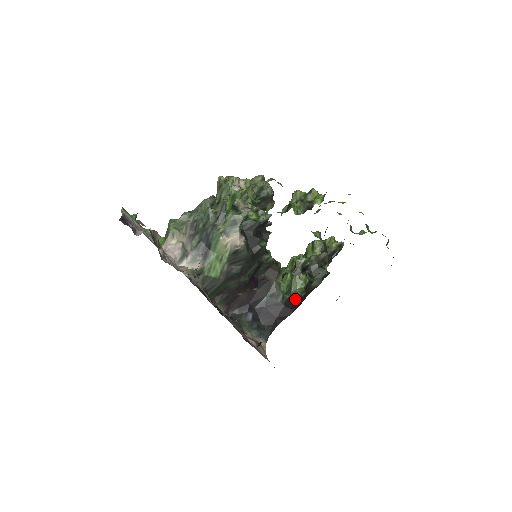
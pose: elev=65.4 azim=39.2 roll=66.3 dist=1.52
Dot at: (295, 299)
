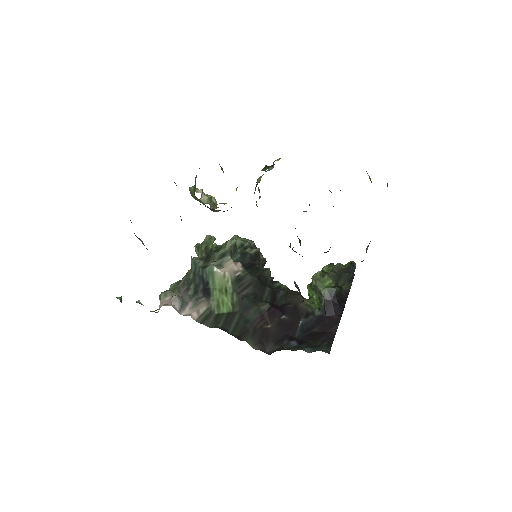
Dot at: (332, 300)
